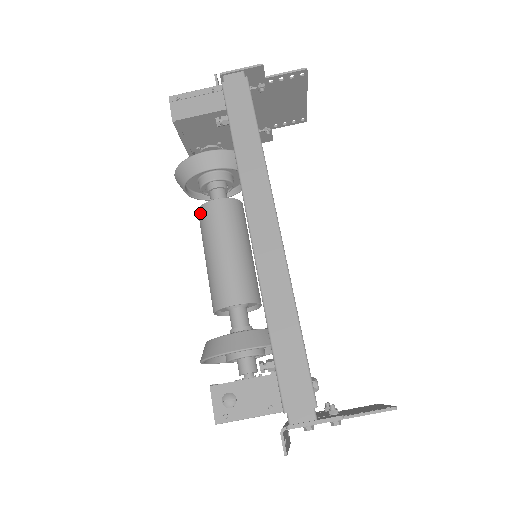
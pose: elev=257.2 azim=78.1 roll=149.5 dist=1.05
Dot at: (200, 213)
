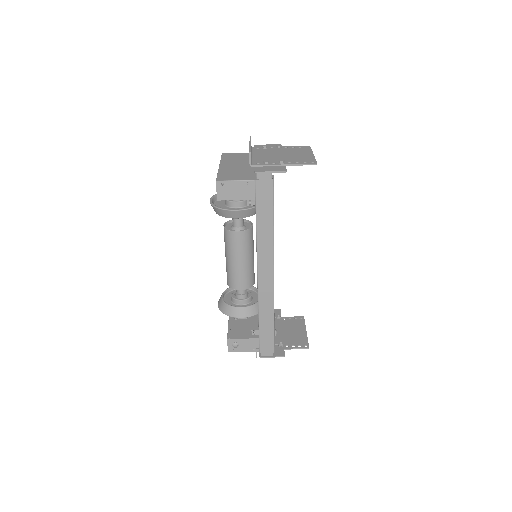
Dot at: (226, 233)
